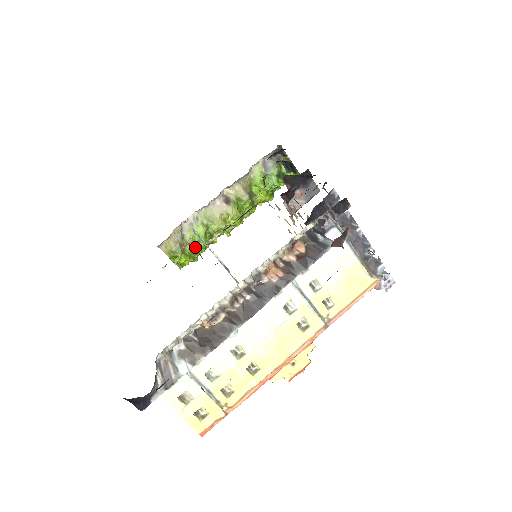
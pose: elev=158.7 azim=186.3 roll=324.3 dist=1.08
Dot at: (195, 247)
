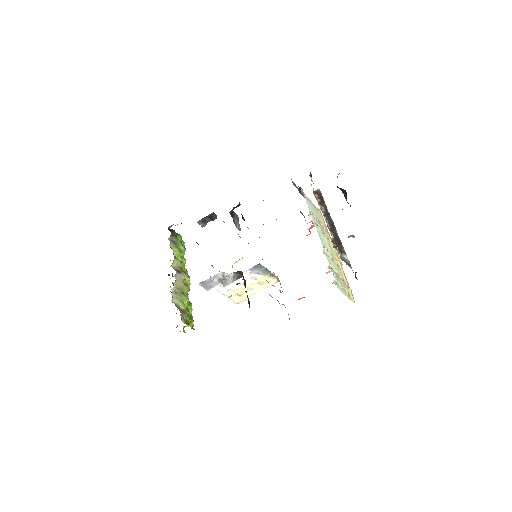
Dot at: (189, 311)
